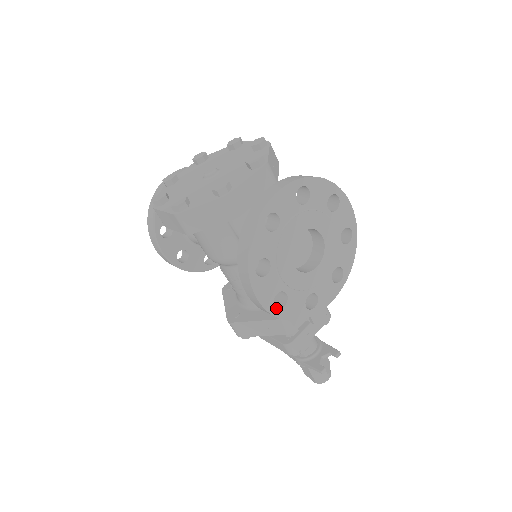
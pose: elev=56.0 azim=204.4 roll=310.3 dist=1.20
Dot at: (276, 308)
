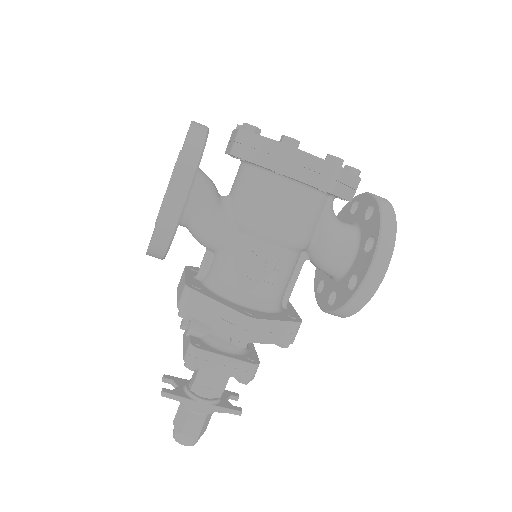
Dot at: occluded
